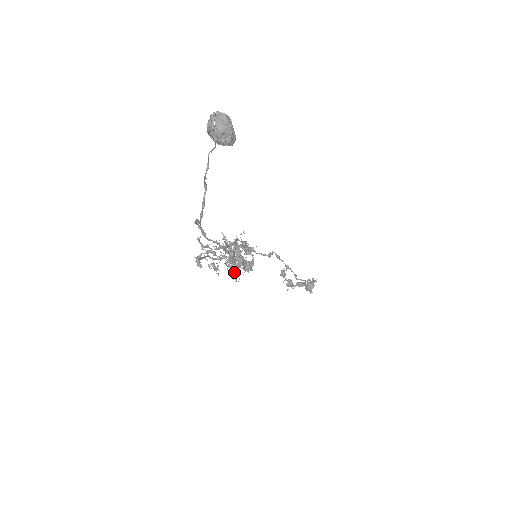
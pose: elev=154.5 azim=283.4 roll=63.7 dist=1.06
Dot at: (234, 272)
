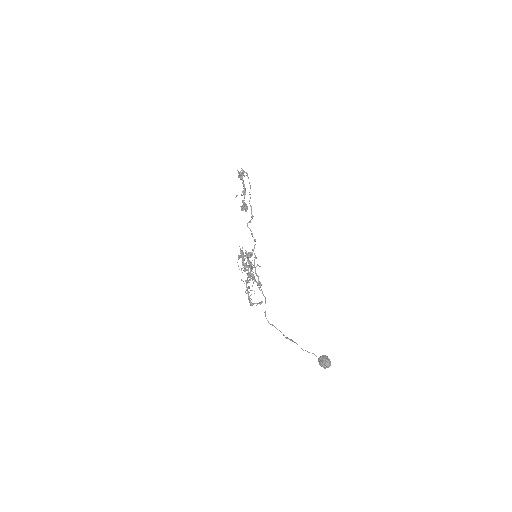
Dot at: occluded
